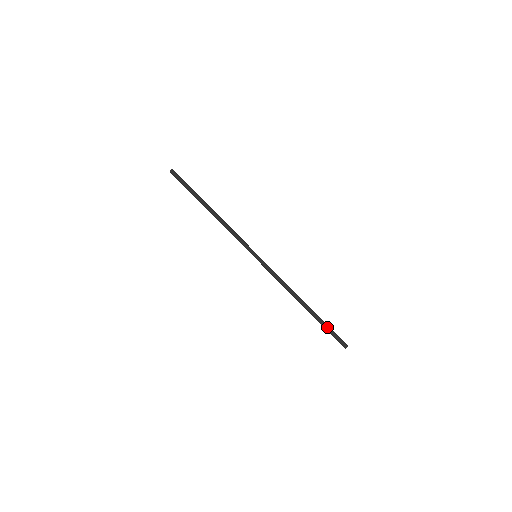
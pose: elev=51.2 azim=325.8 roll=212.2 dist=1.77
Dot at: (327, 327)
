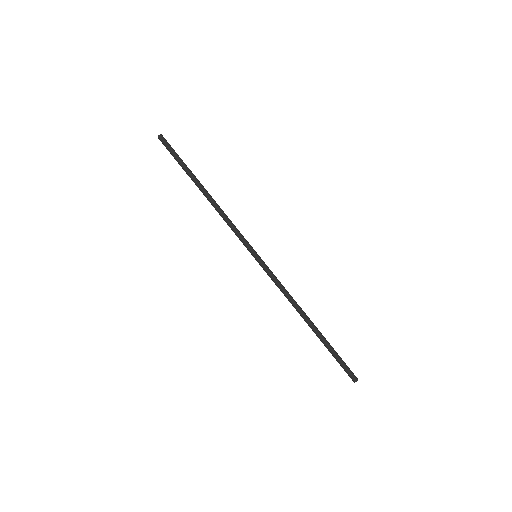
Dot at: (334, 354)
